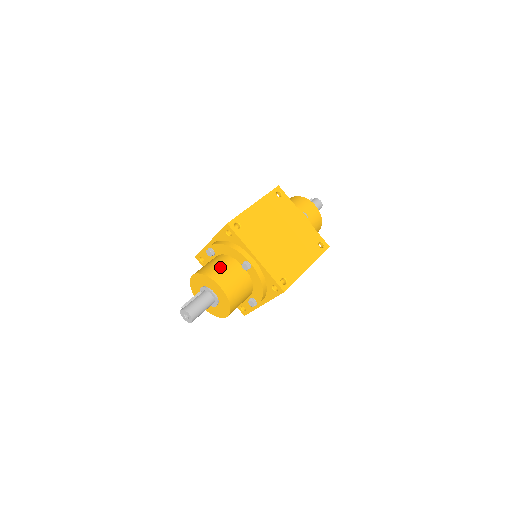
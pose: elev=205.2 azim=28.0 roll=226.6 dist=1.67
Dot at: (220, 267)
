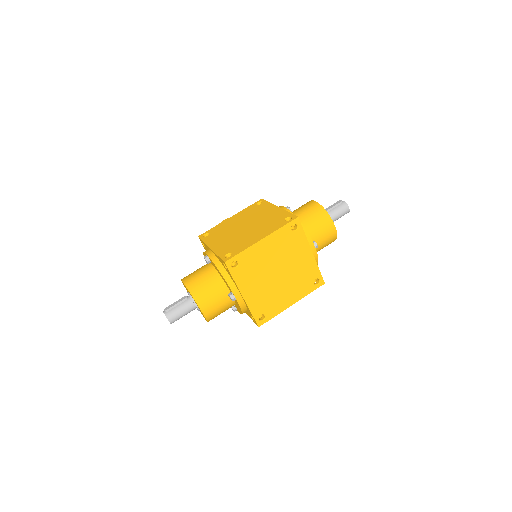
Dot at: (208, 290)
